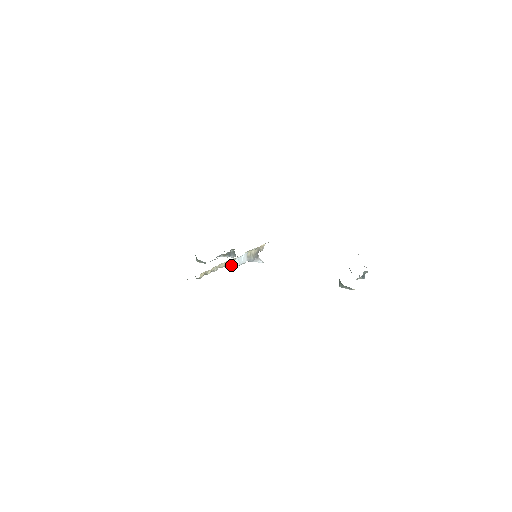
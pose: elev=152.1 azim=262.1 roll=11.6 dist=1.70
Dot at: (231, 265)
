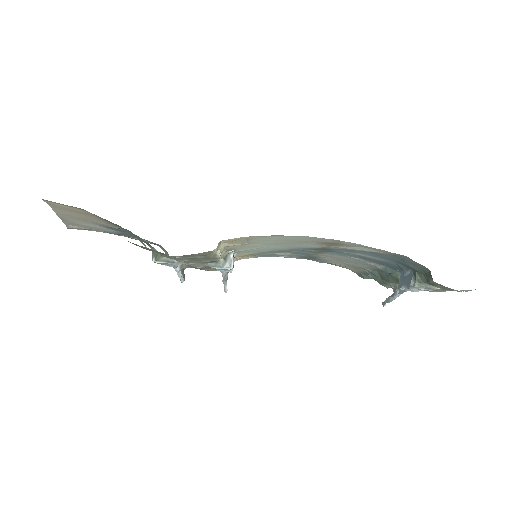
Dot at: (225, 263)
